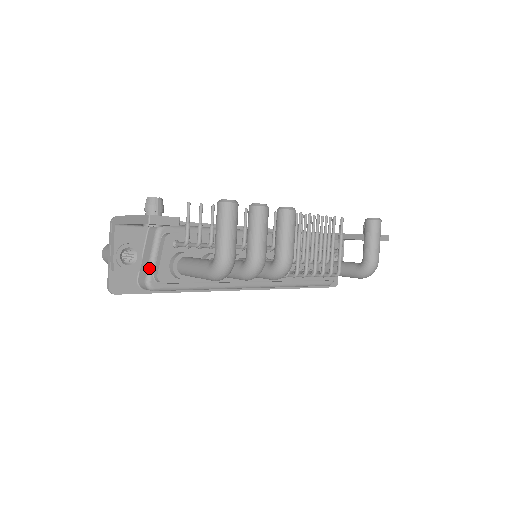
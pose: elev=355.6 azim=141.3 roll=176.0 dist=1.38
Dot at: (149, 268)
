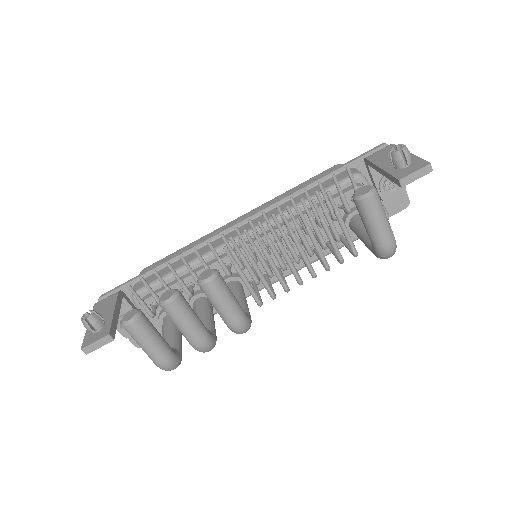
Dot at: occluded
